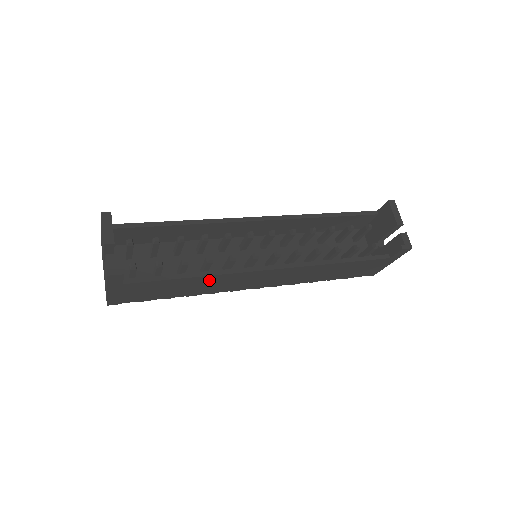
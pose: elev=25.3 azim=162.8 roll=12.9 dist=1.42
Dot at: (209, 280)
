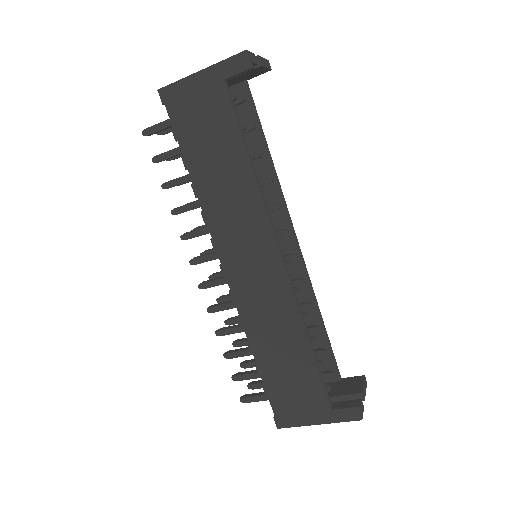
Dot at: (243, 188)
